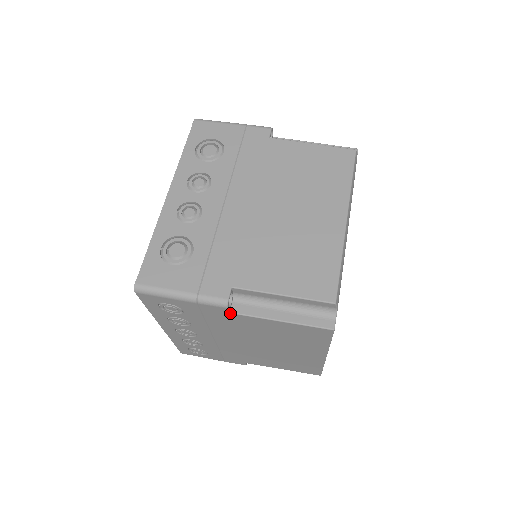
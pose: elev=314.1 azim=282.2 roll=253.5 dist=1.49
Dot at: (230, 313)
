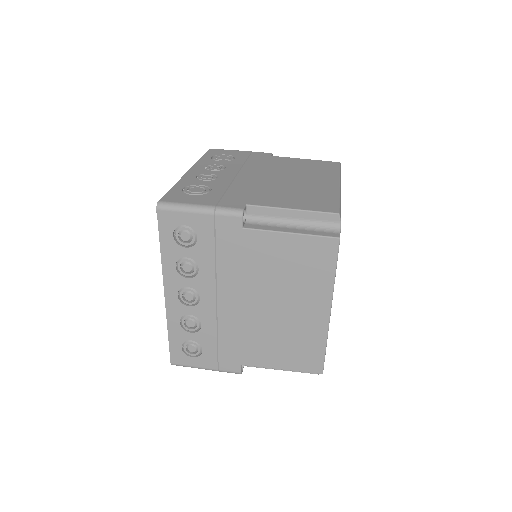
Dot at: (243, 228)
